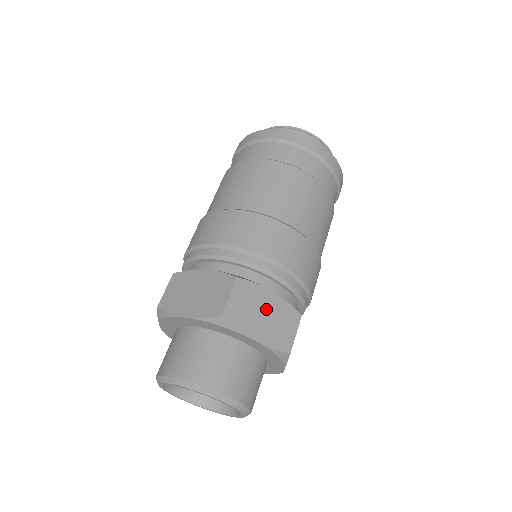
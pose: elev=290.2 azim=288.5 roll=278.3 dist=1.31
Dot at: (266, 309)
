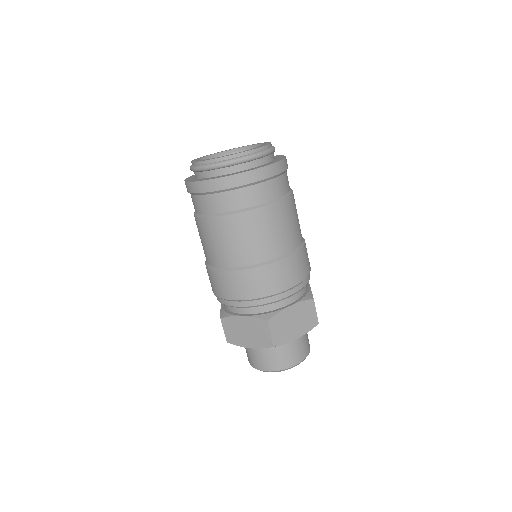
Dot at: (293, 318)
